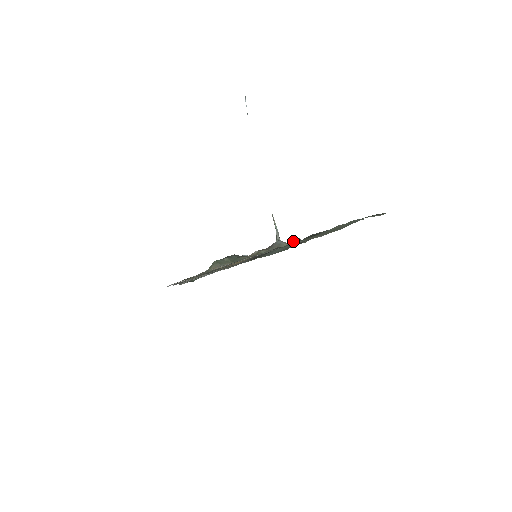
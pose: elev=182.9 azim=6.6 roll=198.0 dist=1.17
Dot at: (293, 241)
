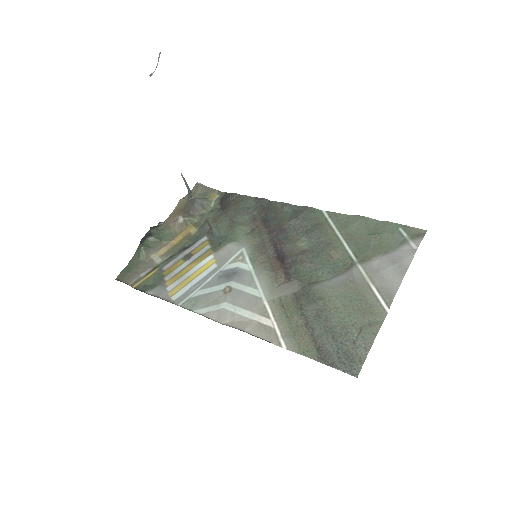
Dot at: (197, 189)
